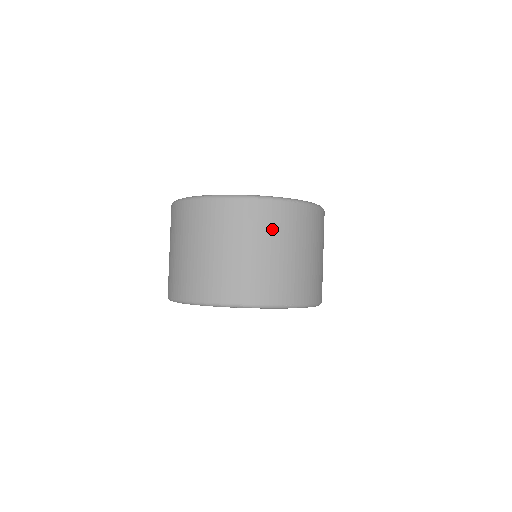
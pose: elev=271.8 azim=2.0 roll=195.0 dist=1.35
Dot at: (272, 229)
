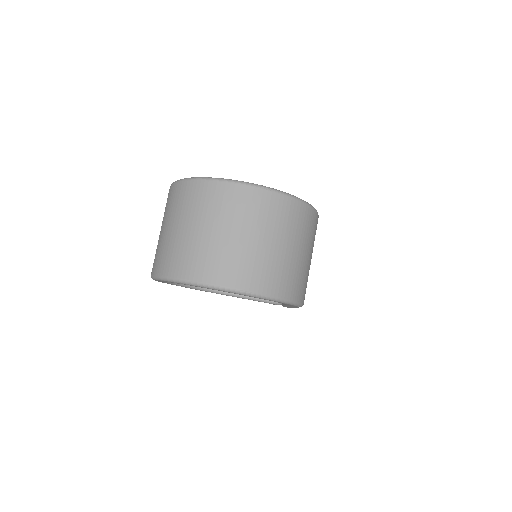
Dot at: (240, 213)
